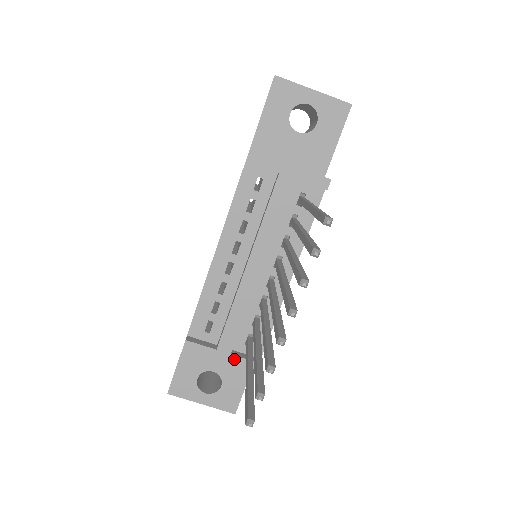
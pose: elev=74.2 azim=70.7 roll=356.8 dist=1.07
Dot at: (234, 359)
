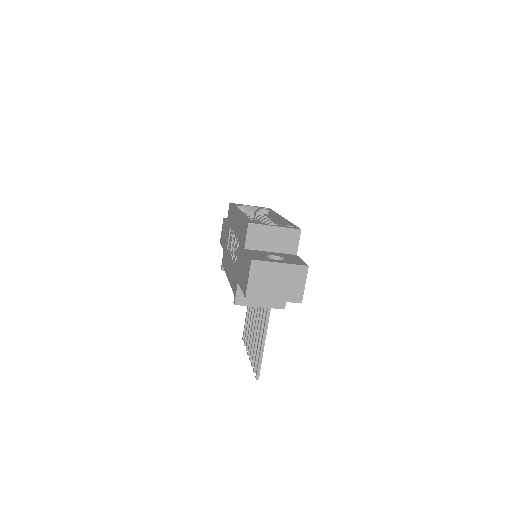
Dot at: occluded
